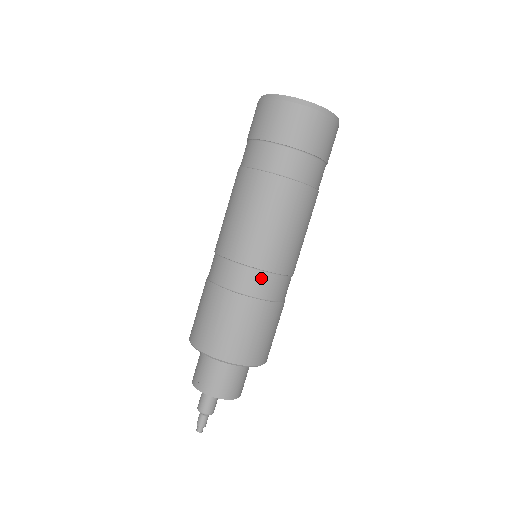
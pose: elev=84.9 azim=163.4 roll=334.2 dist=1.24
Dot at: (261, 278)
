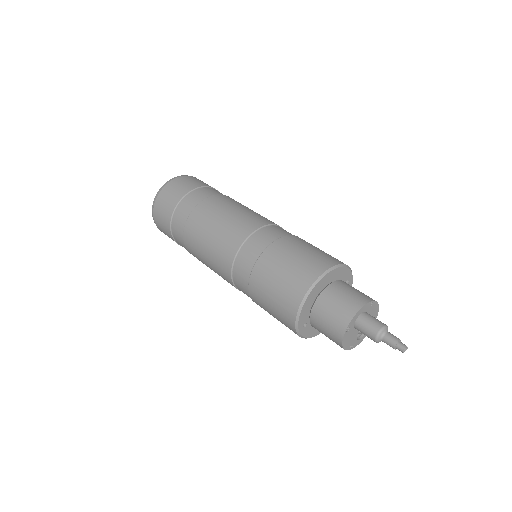
Dot at: (275, 228)
